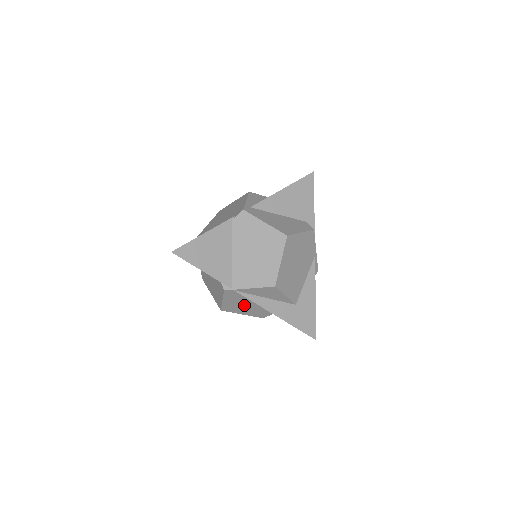
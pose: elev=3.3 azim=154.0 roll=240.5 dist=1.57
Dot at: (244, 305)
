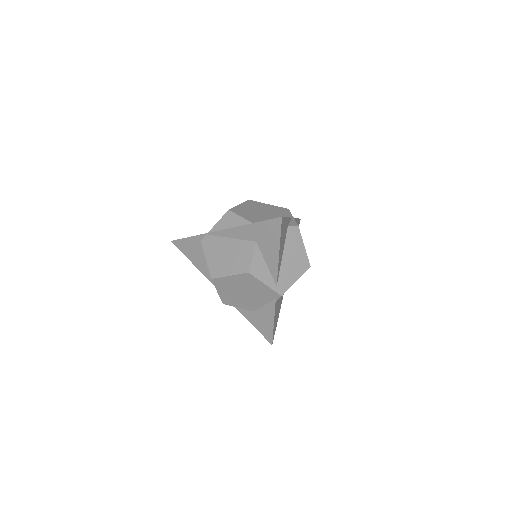
Dot at: occluded
